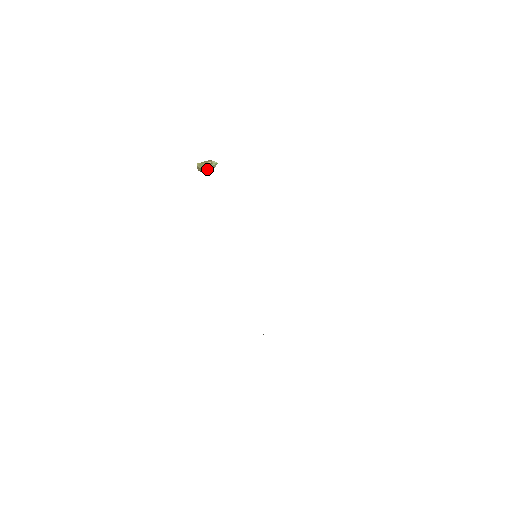
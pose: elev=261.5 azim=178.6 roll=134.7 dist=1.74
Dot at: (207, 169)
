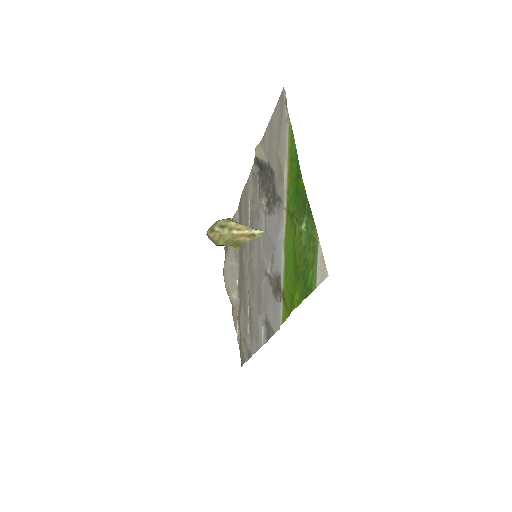
Dot at: occluded
